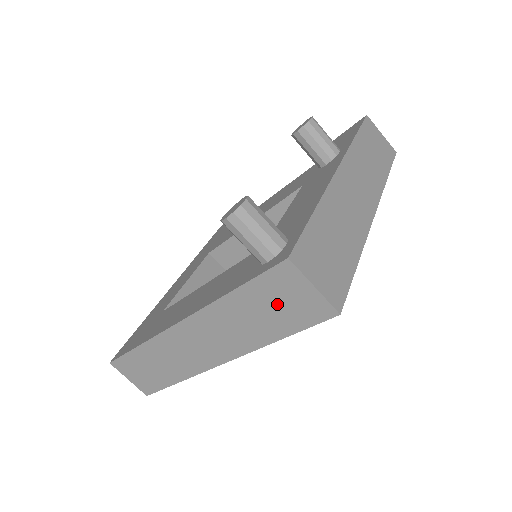
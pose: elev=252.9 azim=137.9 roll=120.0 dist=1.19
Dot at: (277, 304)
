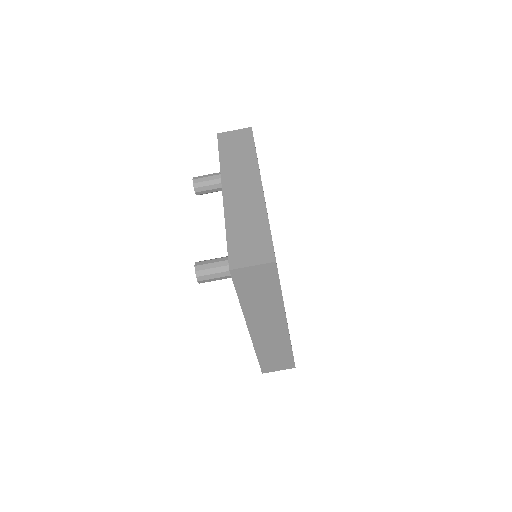
Dot at: (256, 285)
